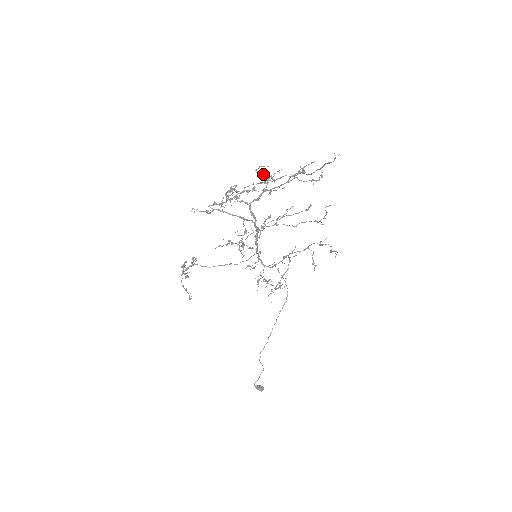
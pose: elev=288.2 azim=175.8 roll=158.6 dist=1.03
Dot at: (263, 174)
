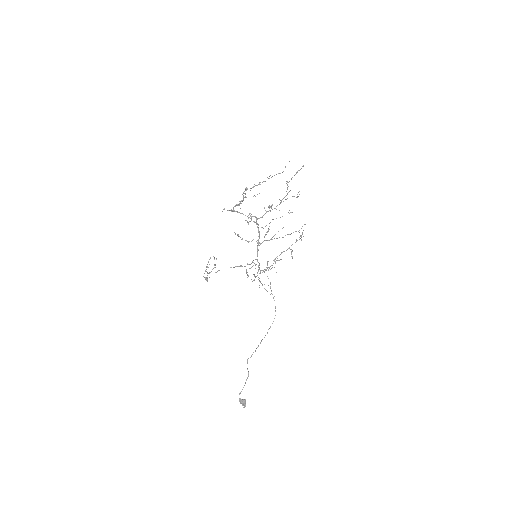
Dot at: occluded
